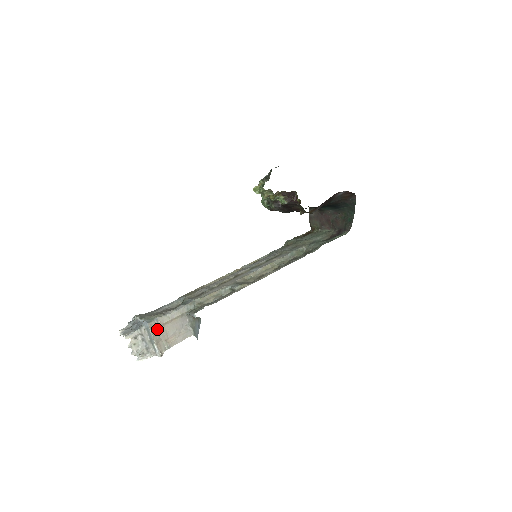
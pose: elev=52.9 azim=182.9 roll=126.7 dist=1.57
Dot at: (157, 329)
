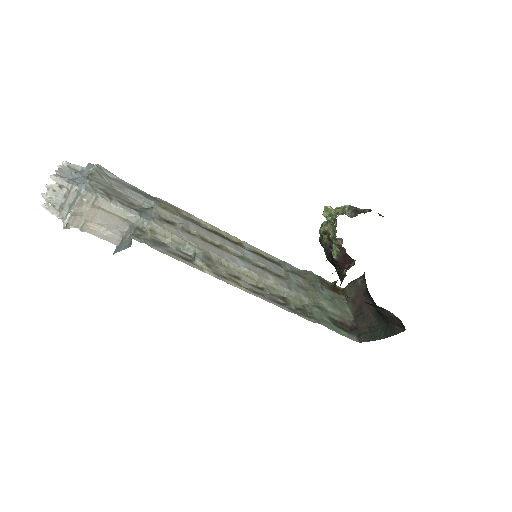
Dot at: (88, 204)
